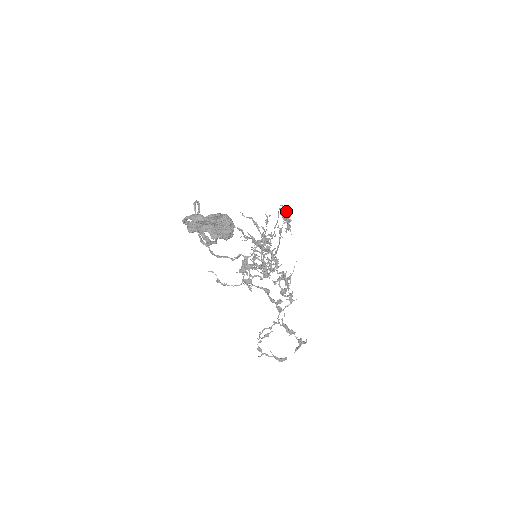
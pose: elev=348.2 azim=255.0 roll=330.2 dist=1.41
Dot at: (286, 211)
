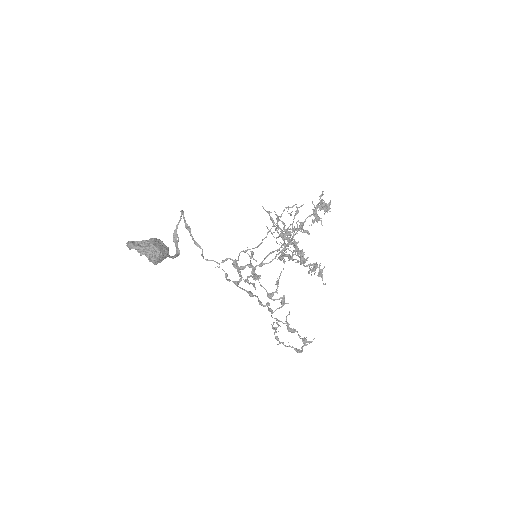
Dot at: (320, 200)
